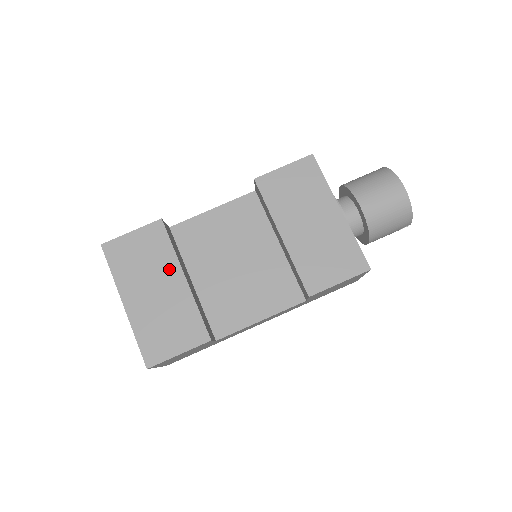
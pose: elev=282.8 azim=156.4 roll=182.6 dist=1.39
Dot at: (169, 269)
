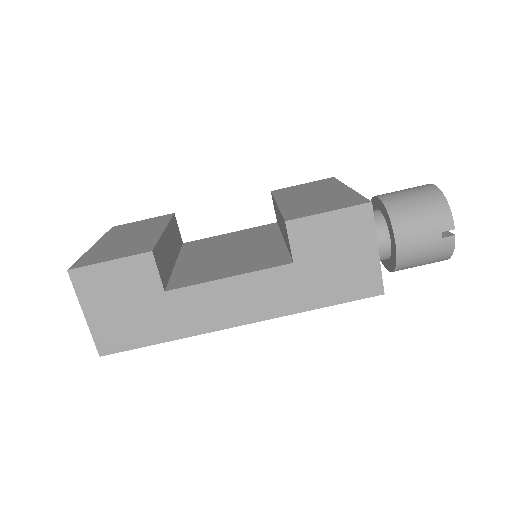
Dot at: (155, 228)
